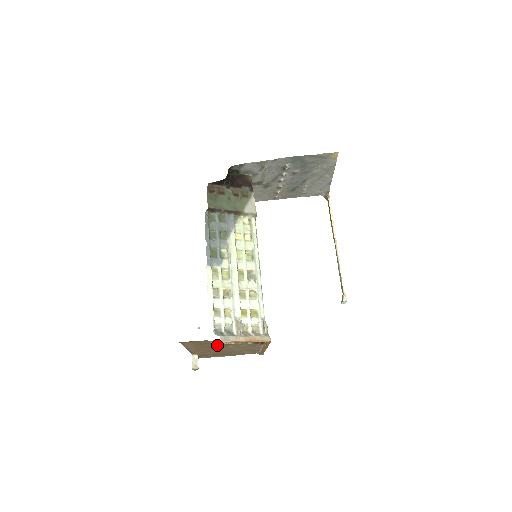
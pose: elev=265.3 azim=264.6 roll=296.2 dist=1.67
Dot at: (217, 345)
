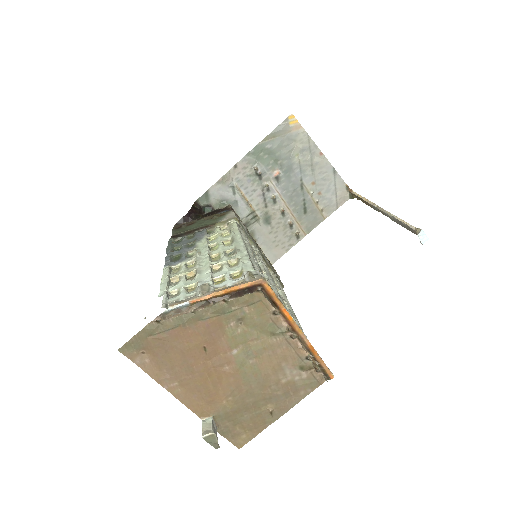
Dot at: (199, 349)
